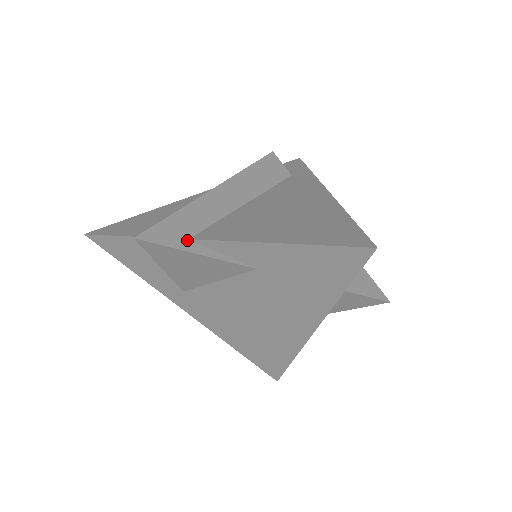
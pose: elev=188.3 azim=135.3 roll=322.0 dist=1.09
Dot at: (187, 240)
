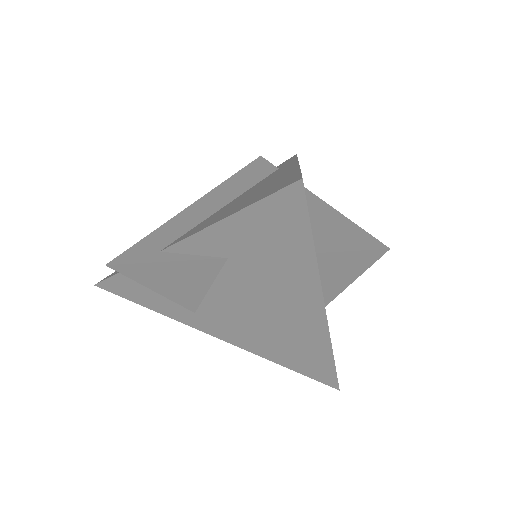
Dot at: (157, 253)
